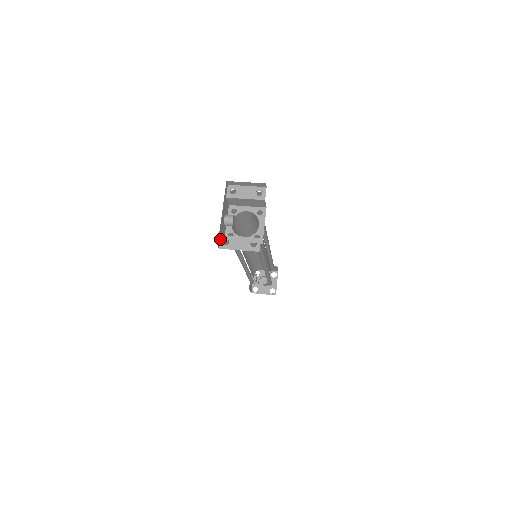
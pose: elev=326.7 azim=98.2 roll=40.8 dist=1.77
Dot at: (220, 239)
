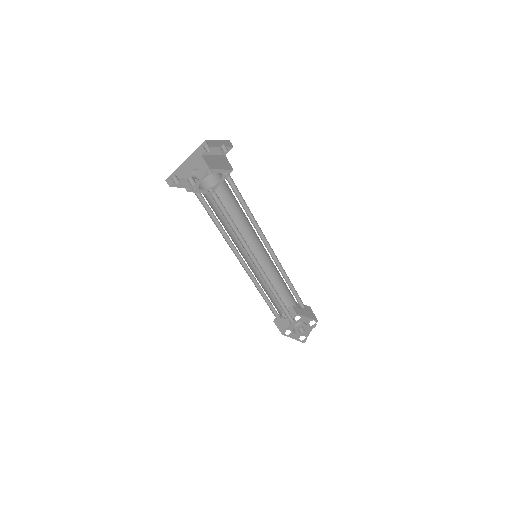
Dot at: occluded
